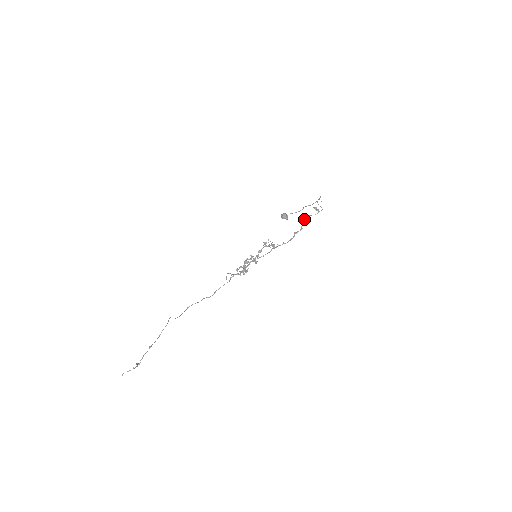
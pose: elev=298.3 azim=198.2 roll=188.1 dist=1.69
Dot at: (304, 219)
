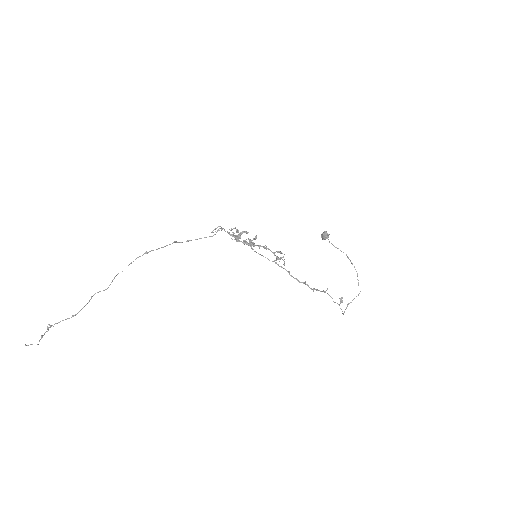
Dot at: (324, 292)
